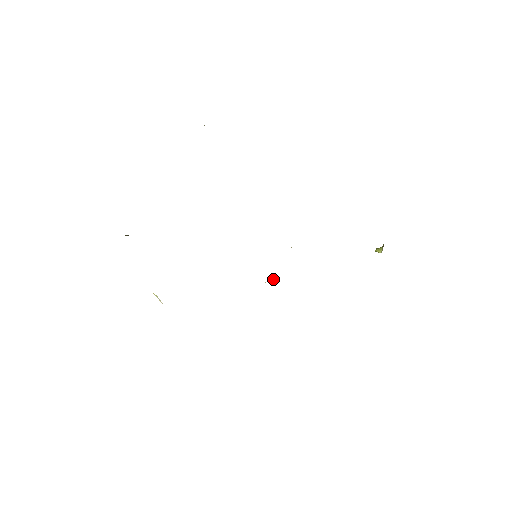
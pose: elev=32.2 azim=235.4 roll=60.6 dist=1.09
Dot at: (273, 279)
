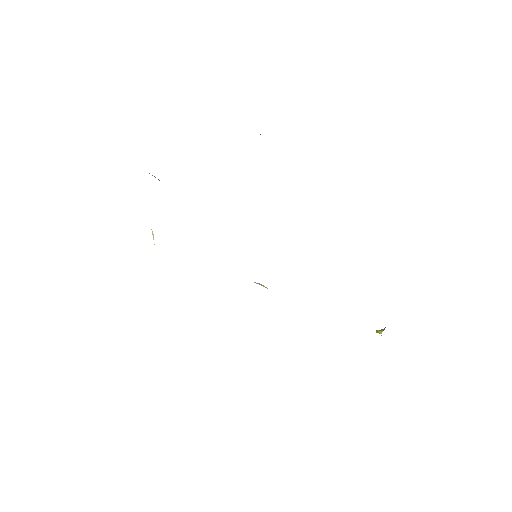
Dot at: (262, 285)
